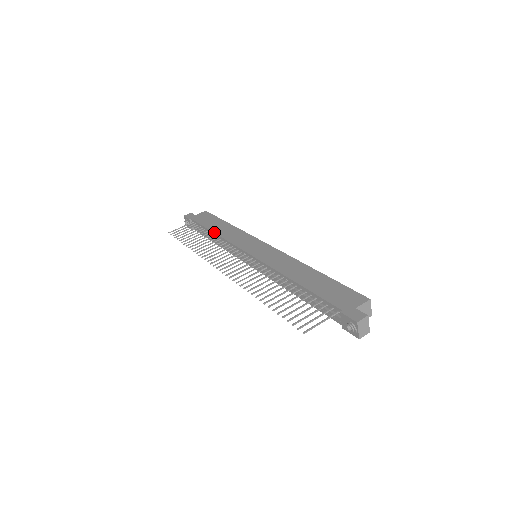
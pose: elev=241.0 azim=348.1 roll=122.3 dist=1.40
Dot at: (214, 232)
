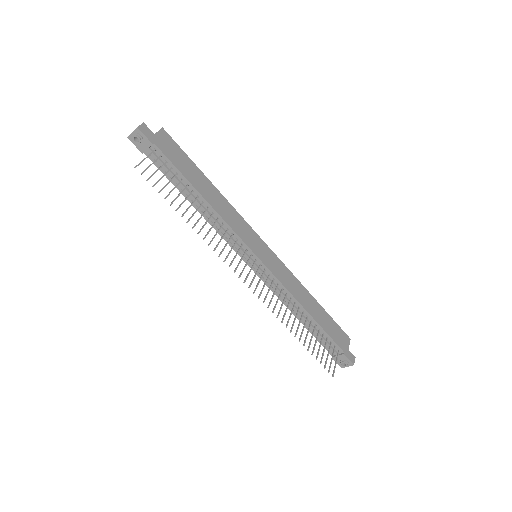
Dot at: (205, 198)
